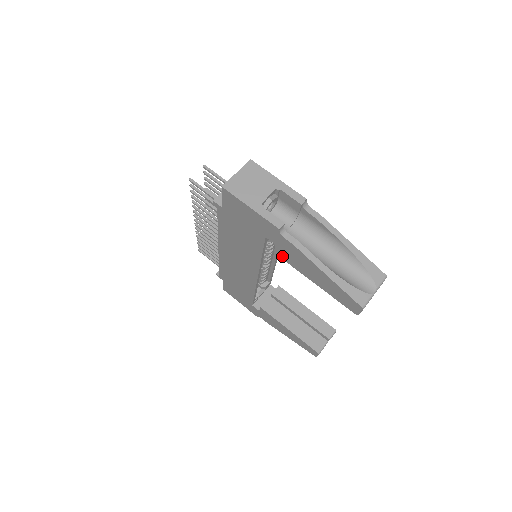
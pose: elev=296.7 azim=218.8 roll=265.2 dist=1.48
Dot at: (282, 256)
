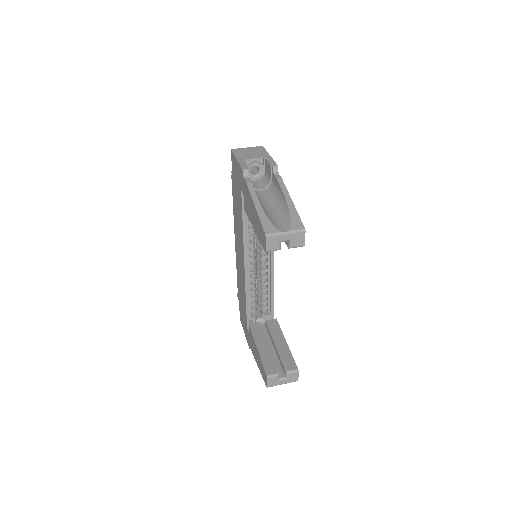
Dot at: (246, 208)
